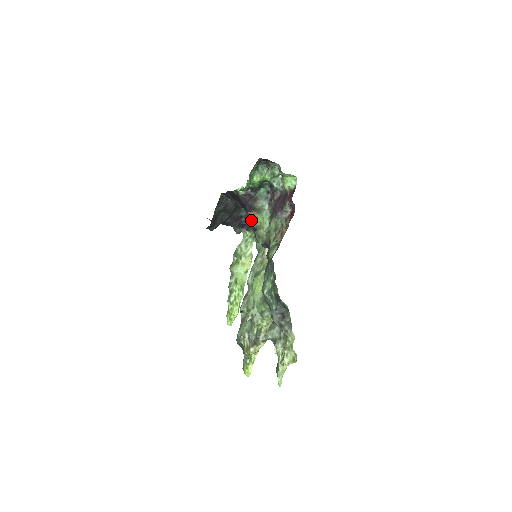
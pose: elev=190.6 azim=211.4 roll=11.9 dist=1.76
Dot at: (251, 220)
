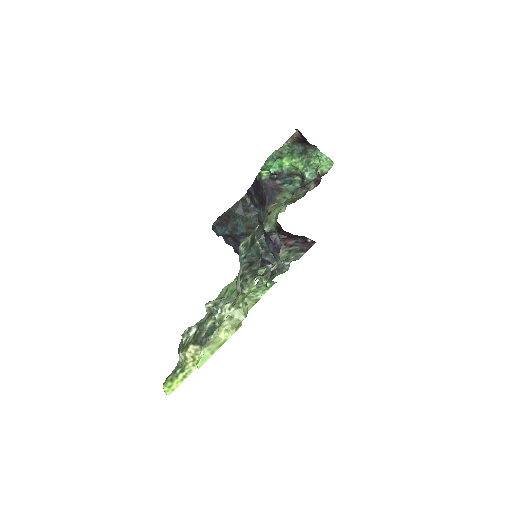
Dot at: occluded
